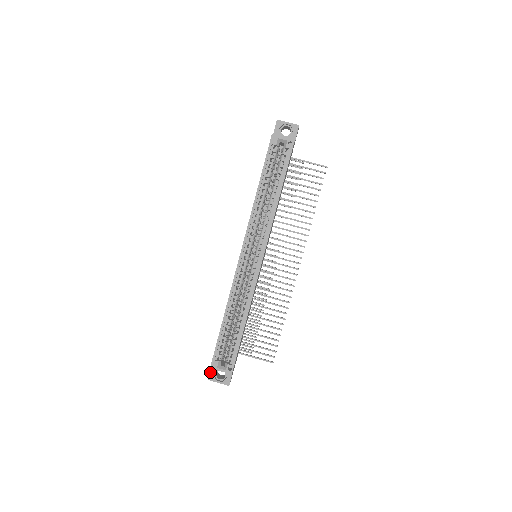
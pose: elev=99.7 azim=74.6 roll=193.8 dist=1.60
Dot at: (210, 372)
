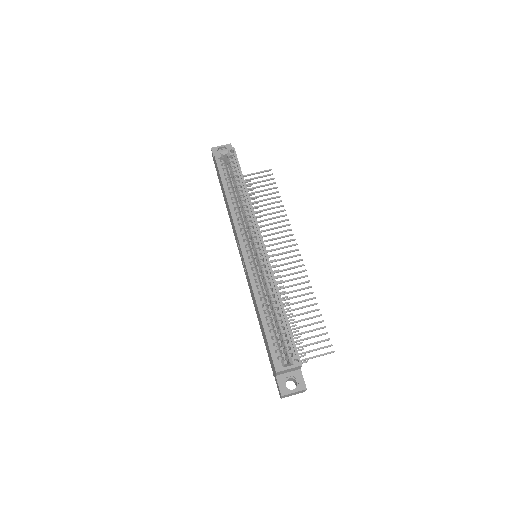
Dot at: (278, 386)
